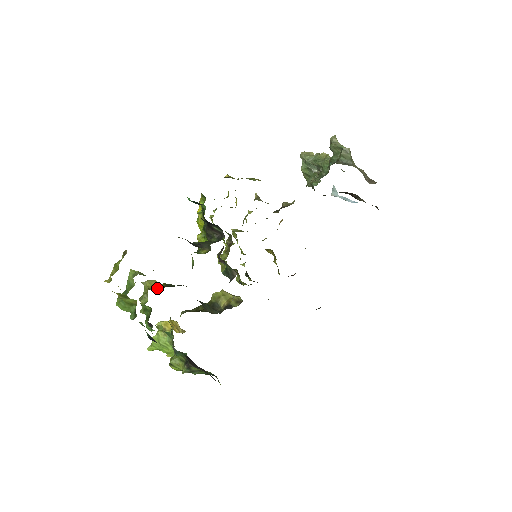
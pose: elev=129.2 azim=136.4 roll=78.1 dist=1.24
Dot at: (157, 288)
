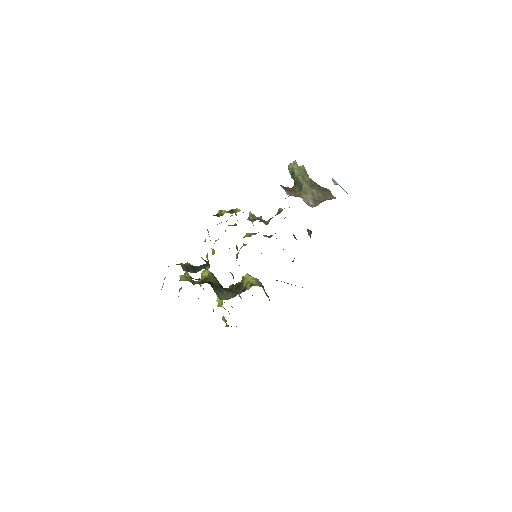
Dot at: (199, 282)
